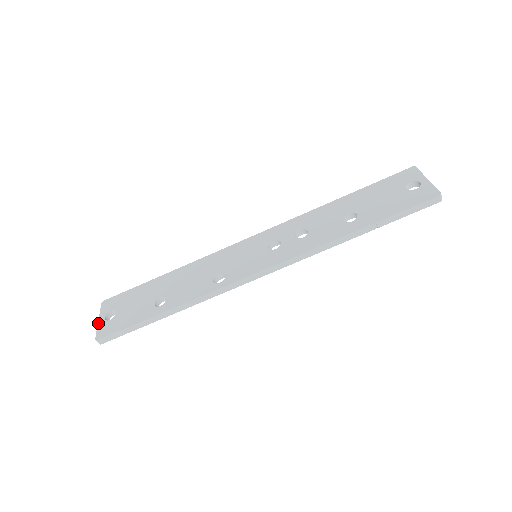
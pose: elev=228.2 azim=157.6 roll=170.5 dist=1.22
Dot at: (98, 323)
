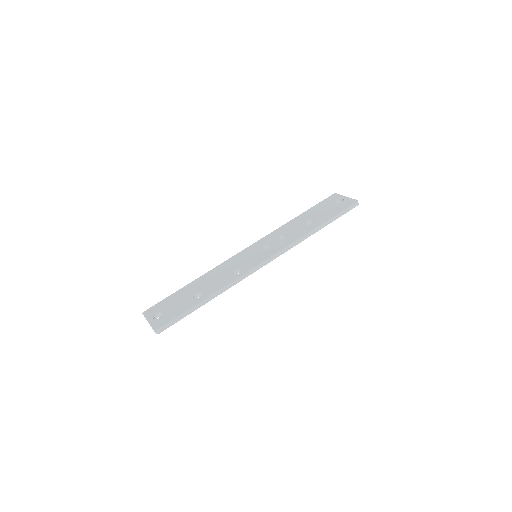
Dot at: (149, 323)
